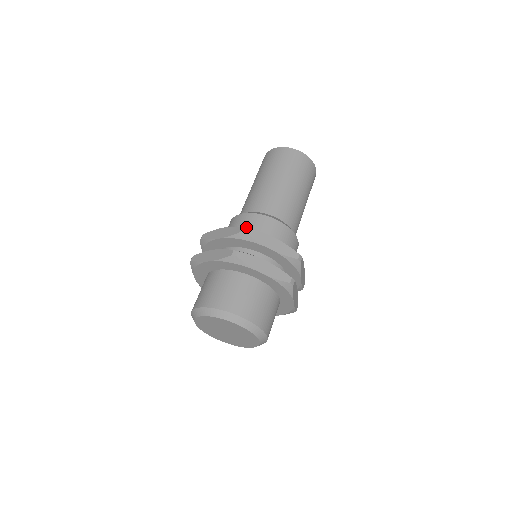
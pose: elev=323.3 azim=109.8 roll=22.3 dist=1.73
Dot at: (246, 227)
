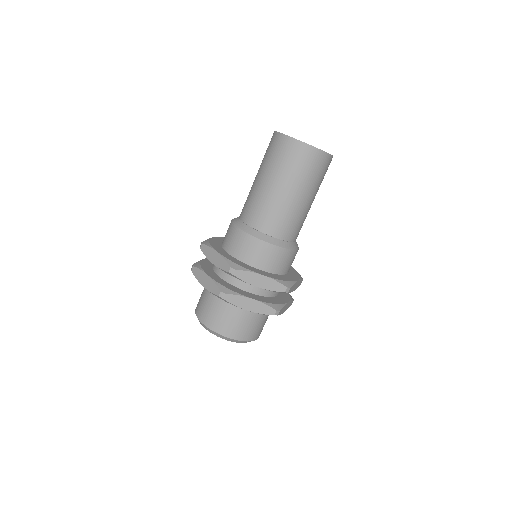
Dot at: (239, 249)
